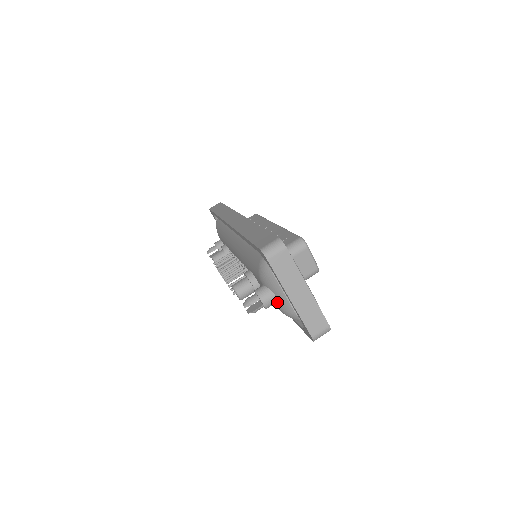
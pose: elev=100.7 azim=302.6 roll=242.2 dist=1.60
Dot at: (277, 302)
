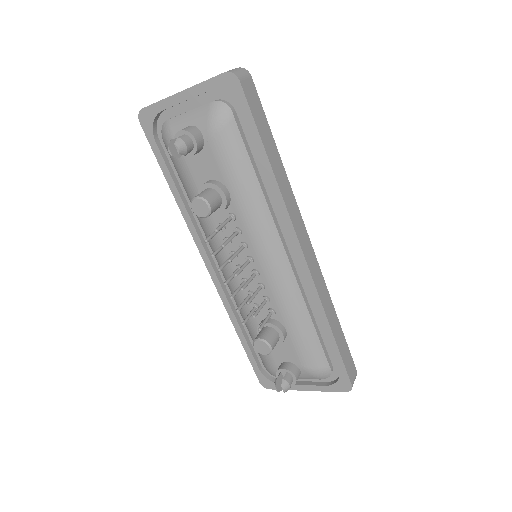
Dot at: (198, 127)
